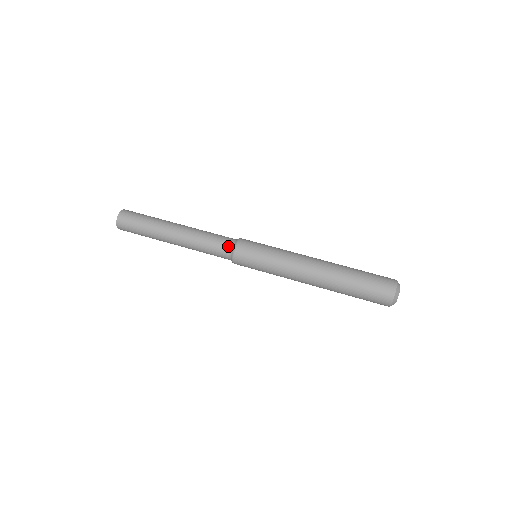
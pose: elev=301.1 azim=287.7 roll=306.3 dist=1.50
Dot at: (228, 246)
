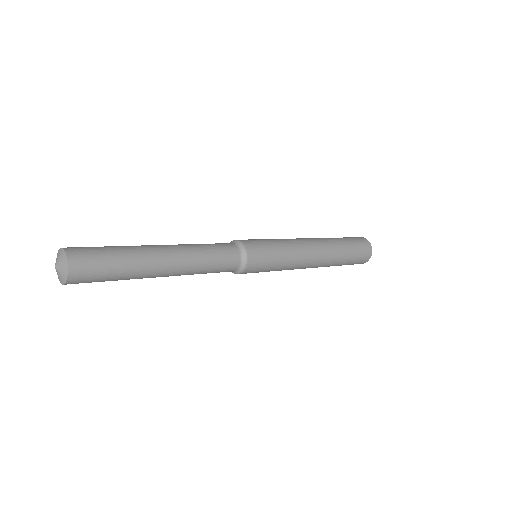
Dot at: (236, 252)
